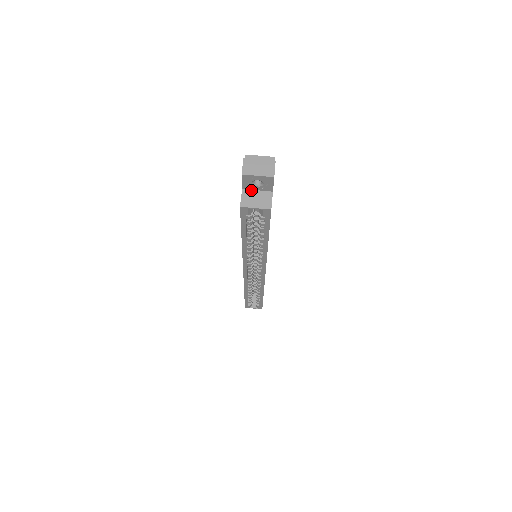
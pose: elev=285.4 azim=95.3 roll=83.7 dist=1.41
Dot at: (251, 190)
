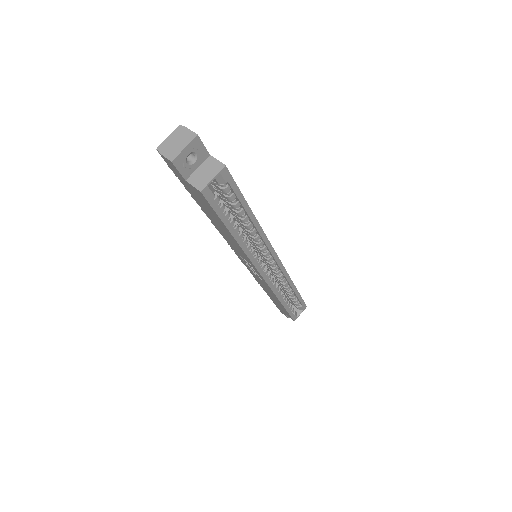
Dot at: (193, 173)
